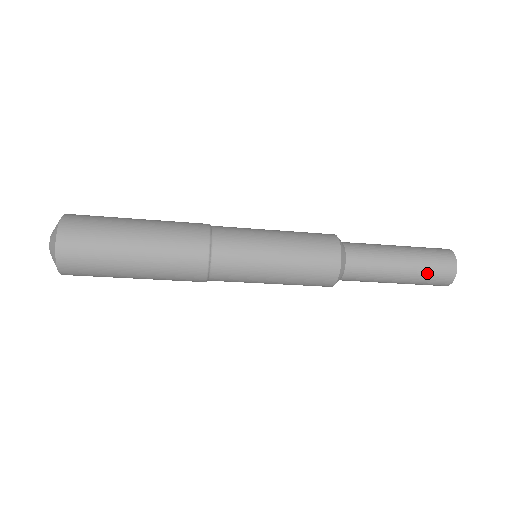
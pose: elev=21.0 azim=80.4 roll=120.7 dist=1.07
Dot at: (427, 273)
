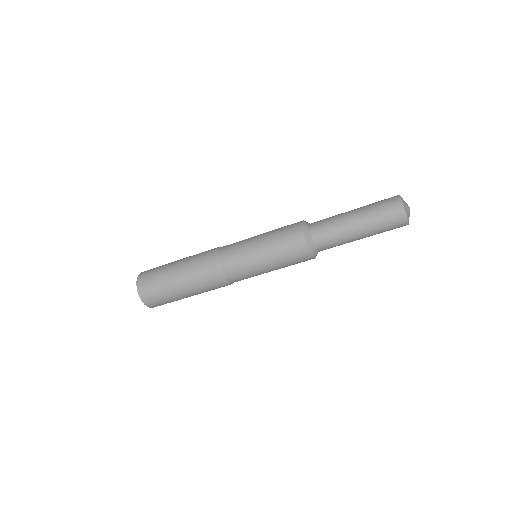
Dot at: (382, 229)
